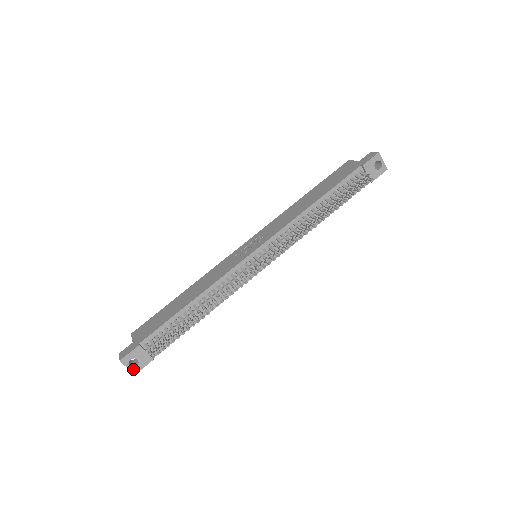
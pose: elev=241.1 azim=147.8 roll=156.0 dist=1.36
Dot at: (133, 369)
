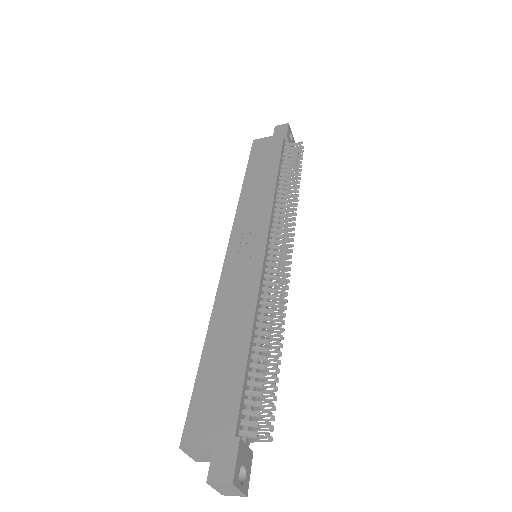
Dot at: (244, 487)
